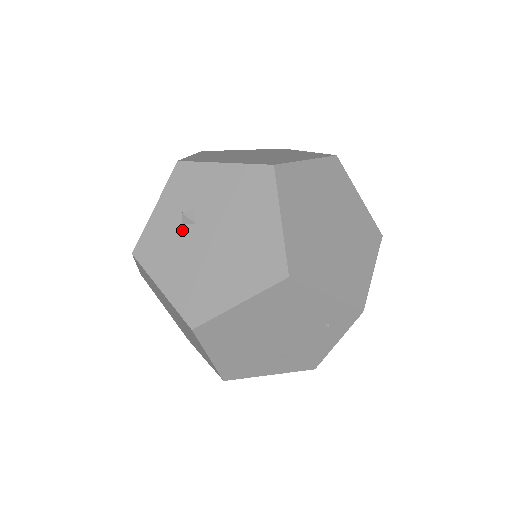
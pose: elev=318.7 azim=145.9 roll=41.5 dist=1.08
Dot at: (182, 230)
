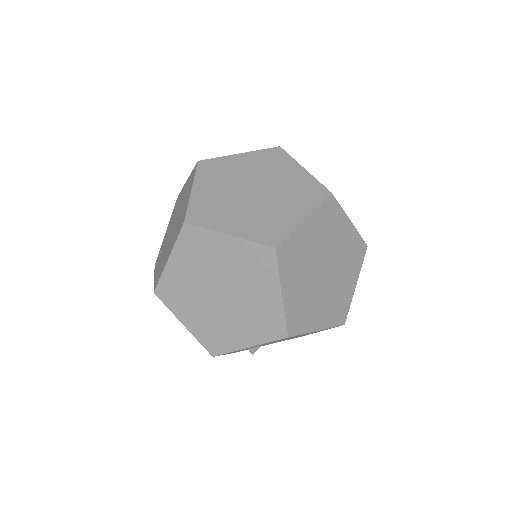
Dot at: occluded
